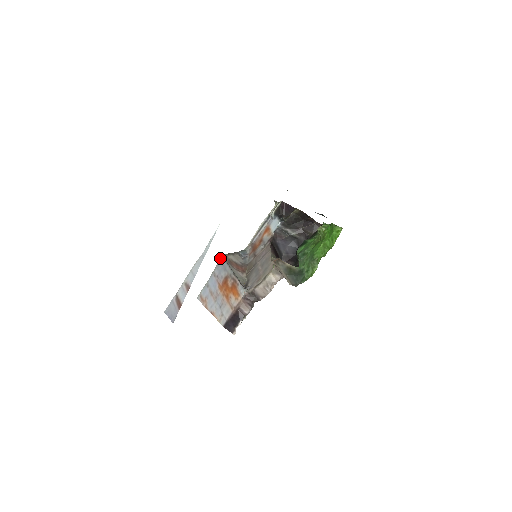
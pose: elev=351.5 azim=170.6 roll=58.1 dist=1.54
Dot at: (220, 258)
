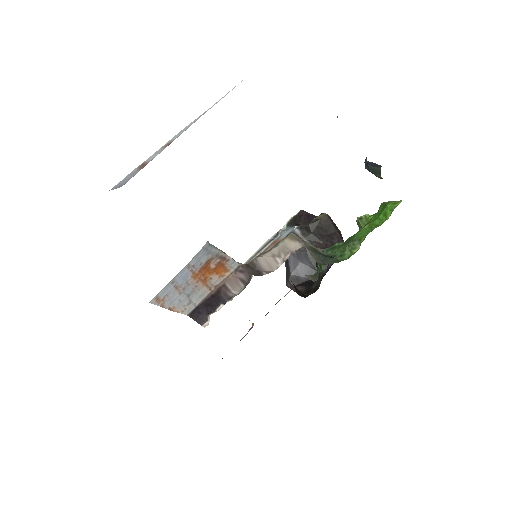
Dot at: (204, 245)
